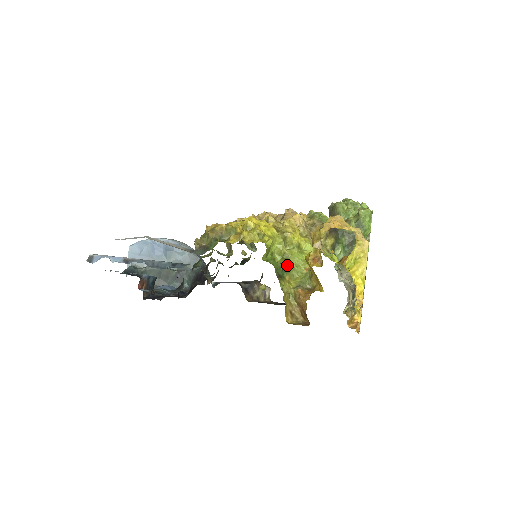
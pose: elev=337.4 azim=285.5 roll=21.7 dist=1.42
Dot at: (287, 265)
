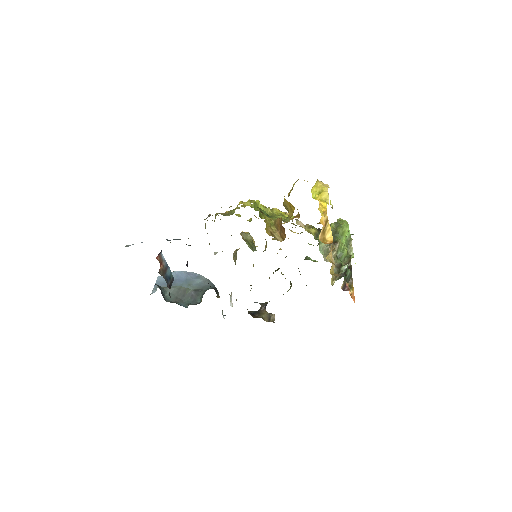
Dot at: (271, 216)
